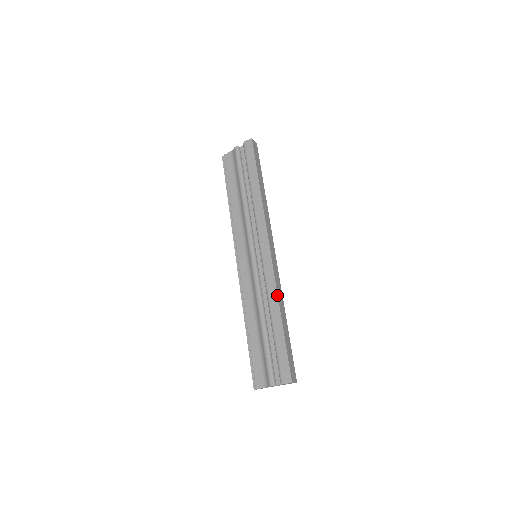
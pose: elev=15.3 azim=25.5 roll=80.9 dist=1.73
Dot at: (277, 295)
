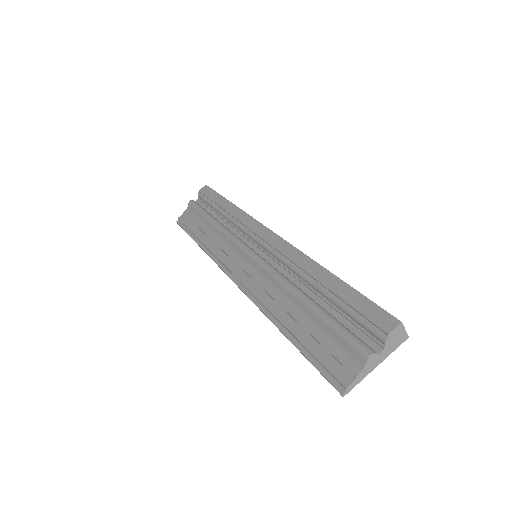
Dot at: (307, 256)
